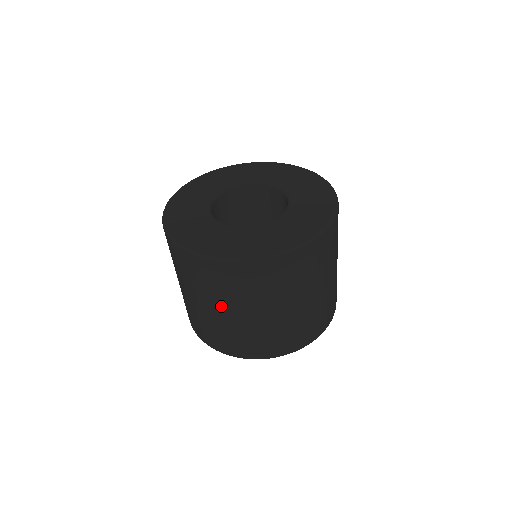
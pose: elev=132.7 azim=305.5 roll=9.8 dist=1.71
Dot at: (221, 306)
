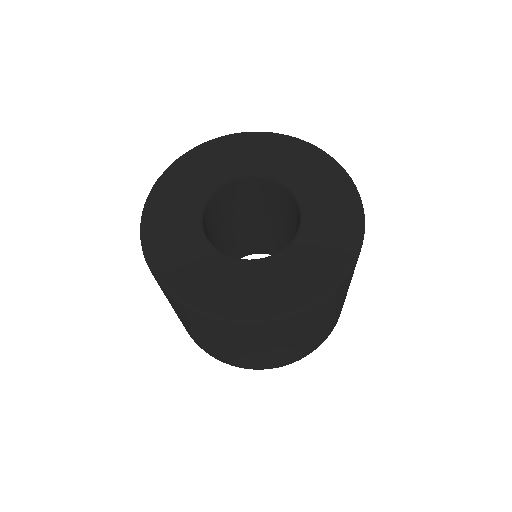
Dot at: (262, 347)
